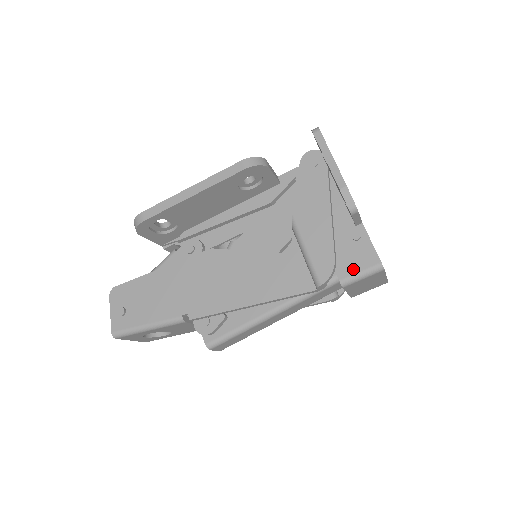
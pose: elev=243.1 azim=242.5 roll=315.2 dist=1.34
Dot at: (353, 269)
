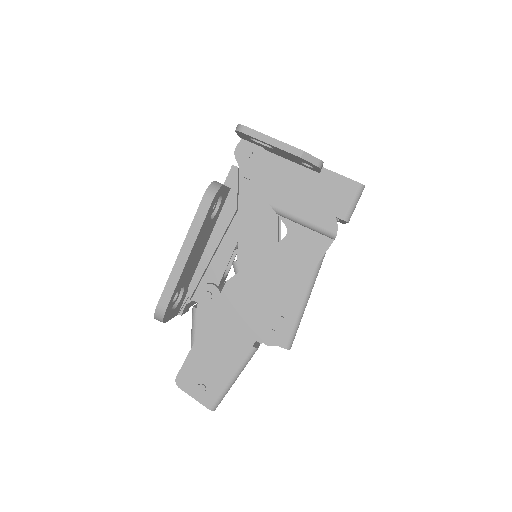
Dot at: (346, 204)
